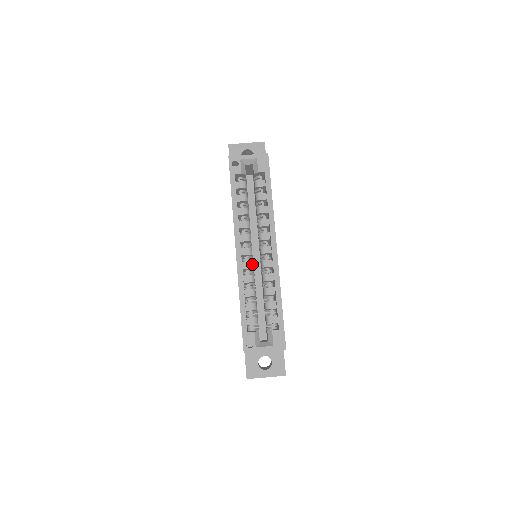
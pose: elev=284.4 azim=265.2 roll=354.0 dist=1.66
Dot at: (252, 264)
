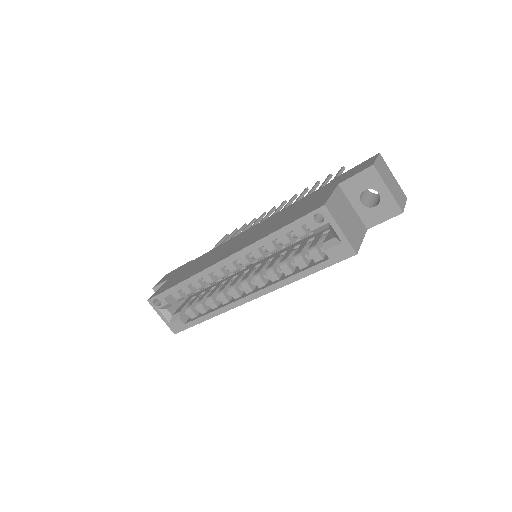
Dot at: (225, 277)
